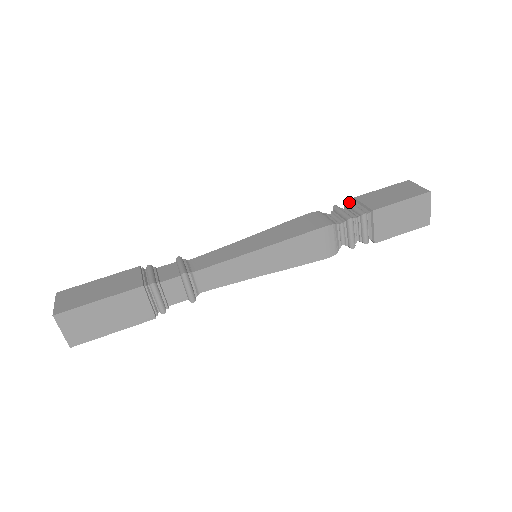
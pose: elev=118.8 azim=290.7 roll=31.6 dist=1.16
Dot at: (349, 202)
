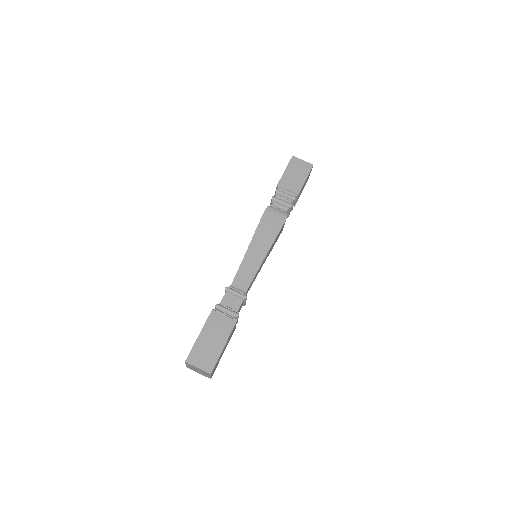
Dot at: occluded
